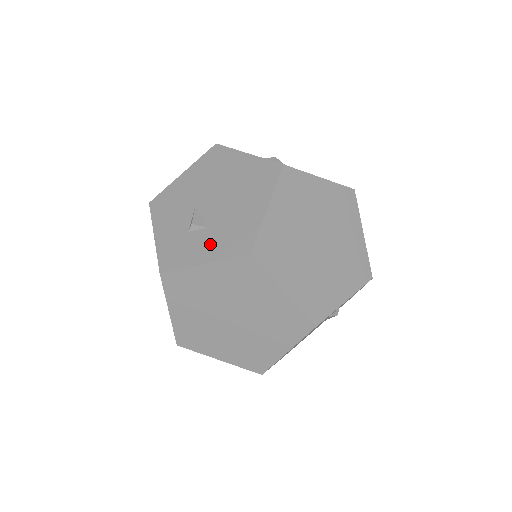
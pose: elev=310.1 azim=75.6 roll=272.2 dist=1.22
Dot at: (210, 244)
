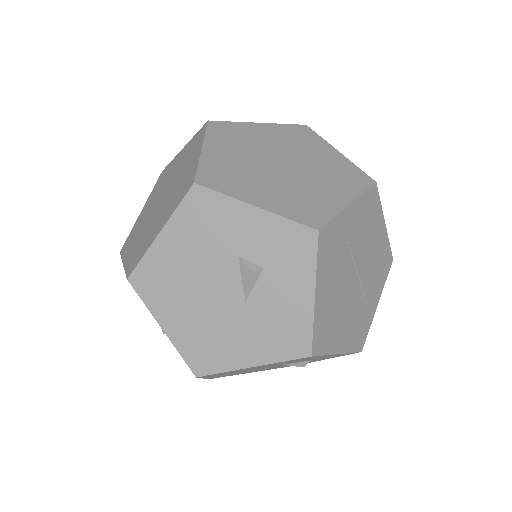
Dot at: occluded
